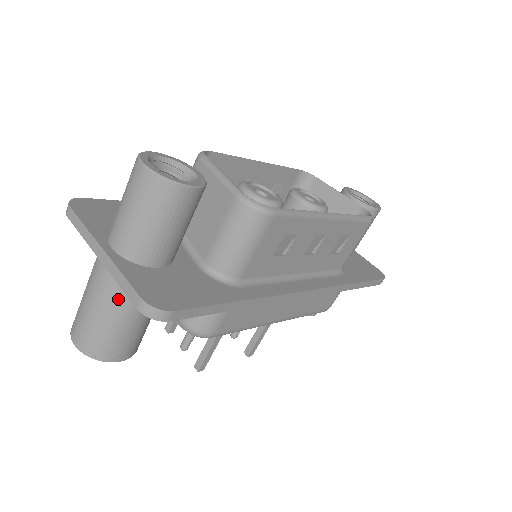
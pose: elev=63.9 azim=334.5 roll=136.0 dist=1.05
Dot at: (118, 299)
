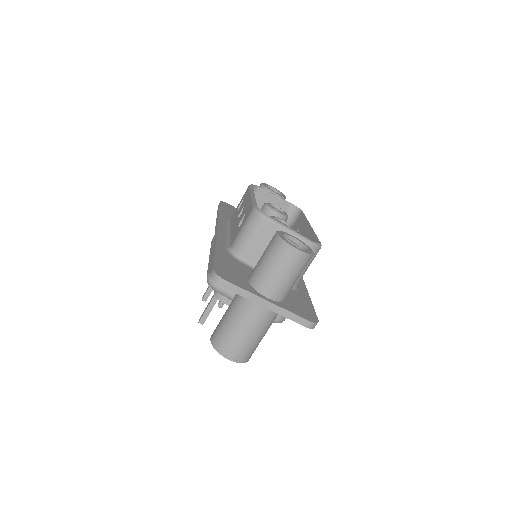
Dot at: (269, 324)
